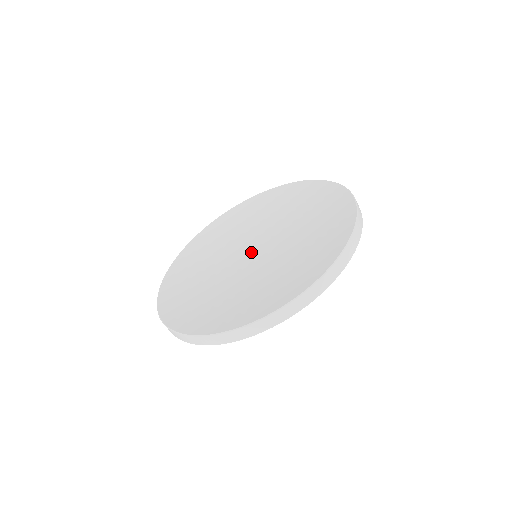
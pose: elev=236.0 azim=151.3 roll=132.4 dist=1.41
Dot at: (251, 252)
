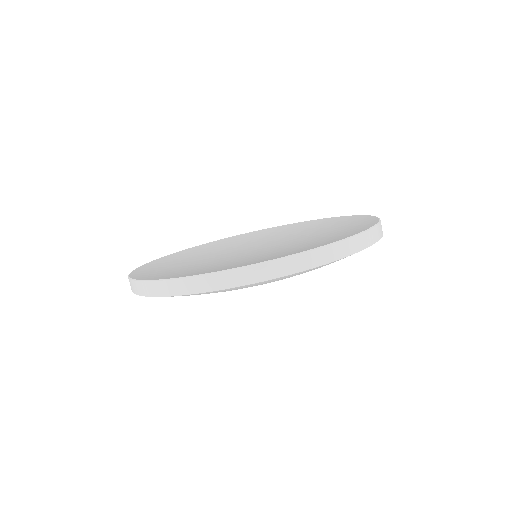
Dot at: (252, 250)
